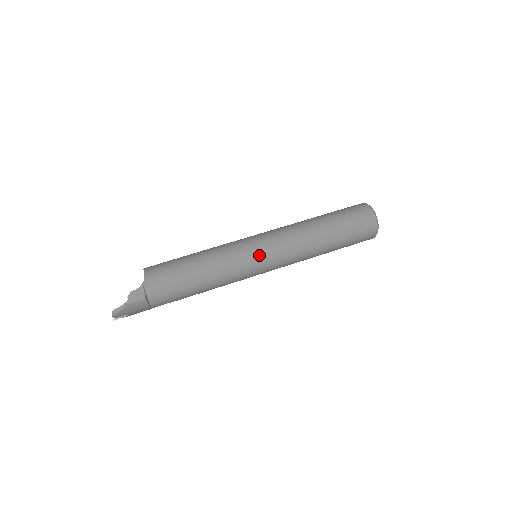
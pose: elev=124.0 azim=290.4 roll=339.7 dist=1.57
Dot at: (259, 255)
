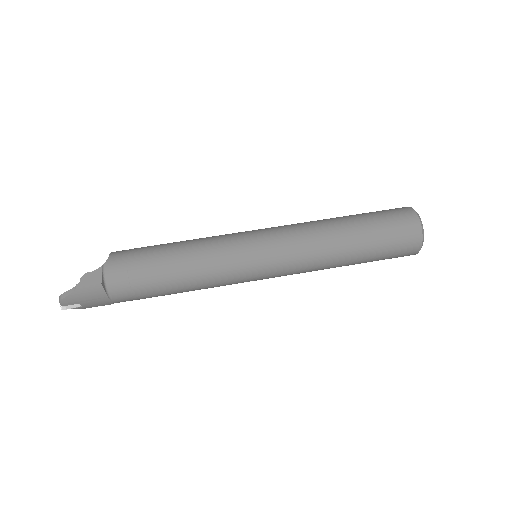
Dot at: (256, 250)
